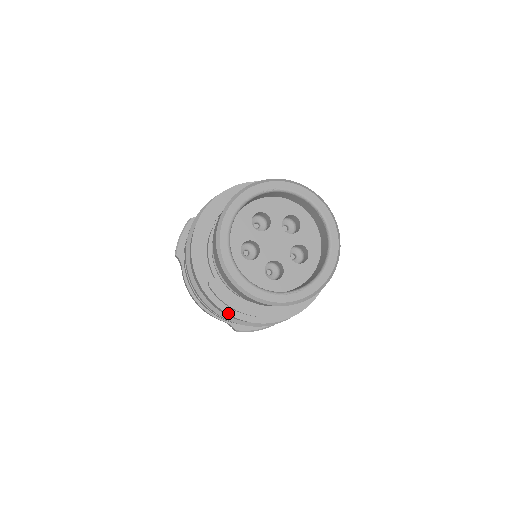
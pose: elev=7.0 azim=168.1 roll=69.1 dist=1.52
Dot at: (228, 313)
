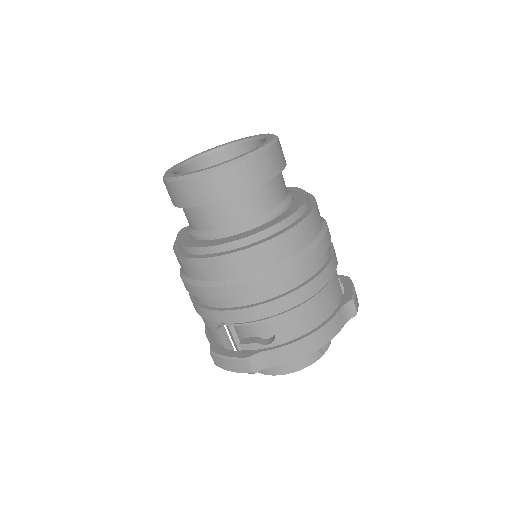
Dot at: (174, 249)
